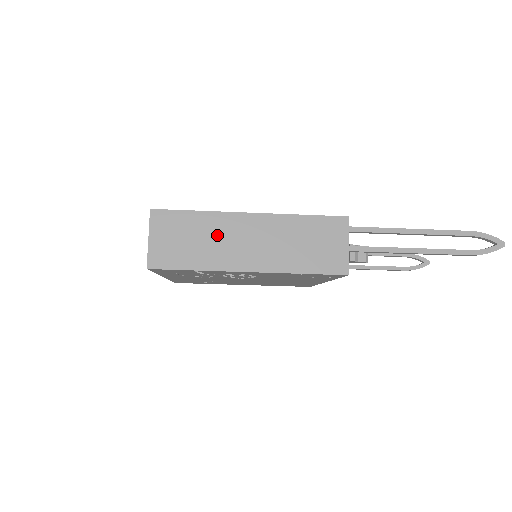
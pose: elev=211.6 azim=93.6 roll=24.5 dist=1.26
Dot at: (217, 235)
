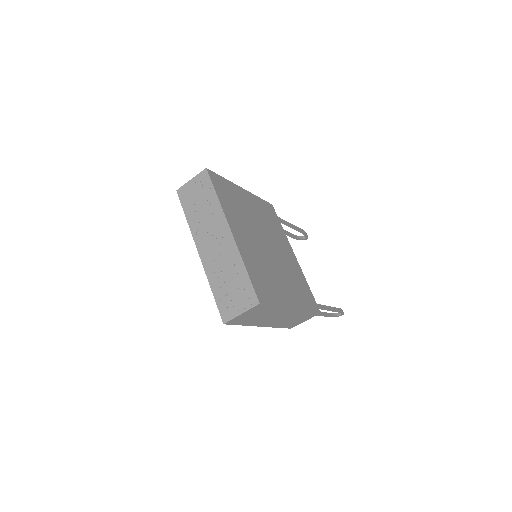
Dot at: (270, 315)
